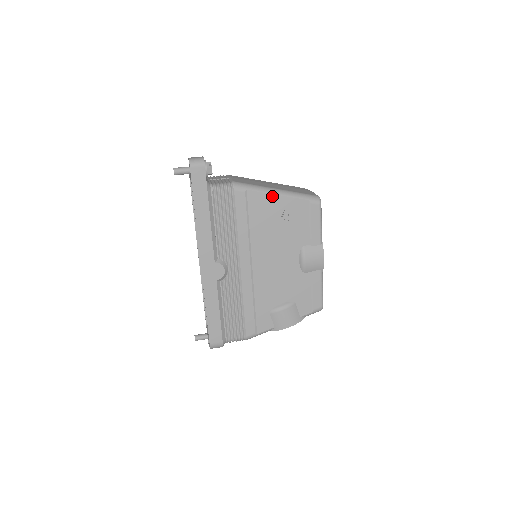
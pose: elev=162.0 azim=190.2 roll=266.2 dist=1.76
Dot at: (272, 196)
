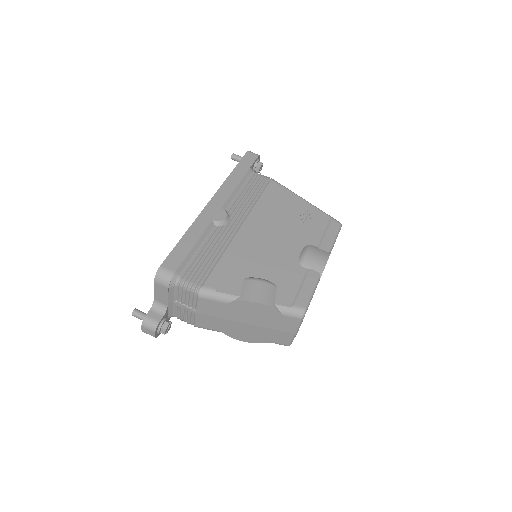
Dot at: (300, 199)
